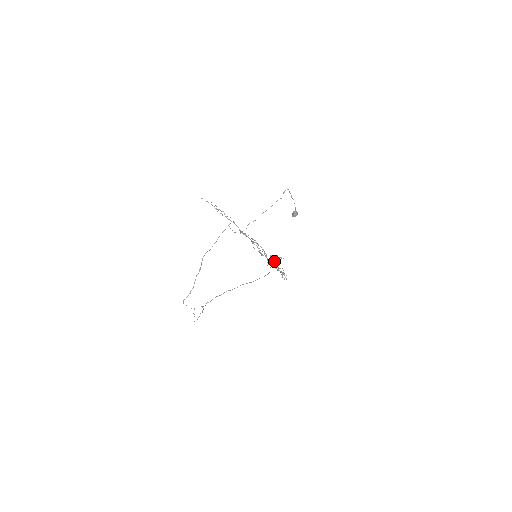
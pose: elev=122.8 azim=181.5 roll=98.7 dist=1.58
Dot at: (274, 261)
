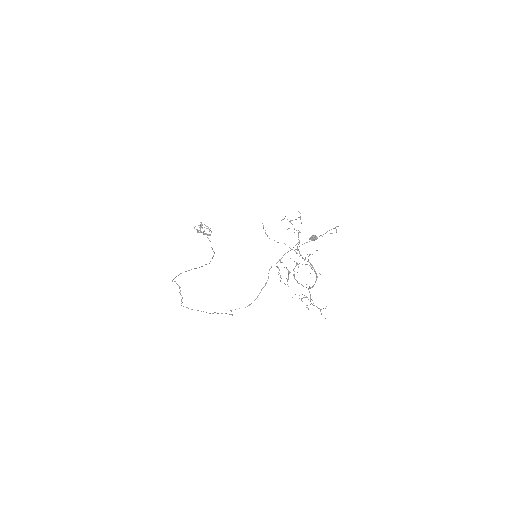
Dot at: (209, 234)
